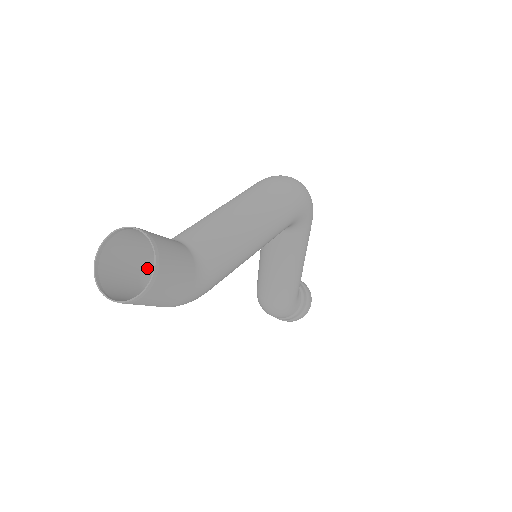
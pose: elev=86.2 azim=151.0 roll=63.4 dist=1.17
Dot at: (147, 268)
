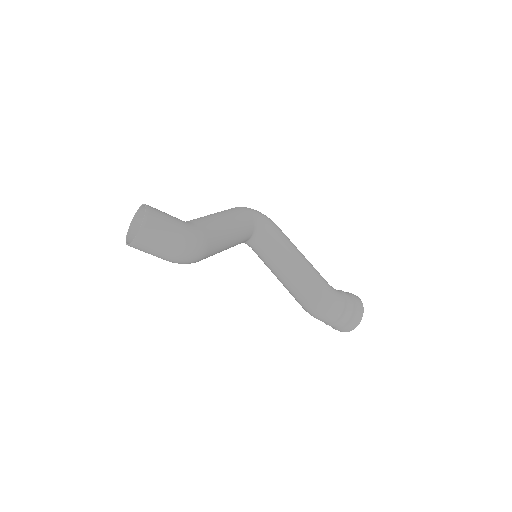
Dot at: occluded
